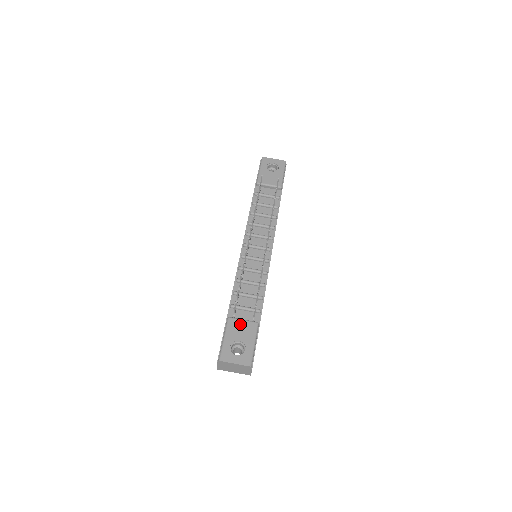
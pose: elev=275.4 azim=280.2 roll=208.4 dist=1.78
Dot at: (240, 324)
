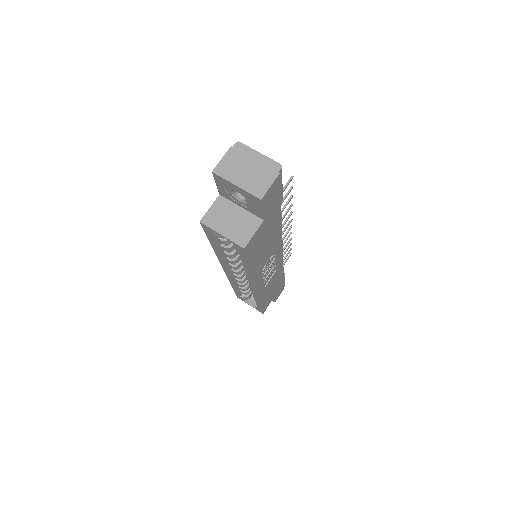
Dot at: occluded
